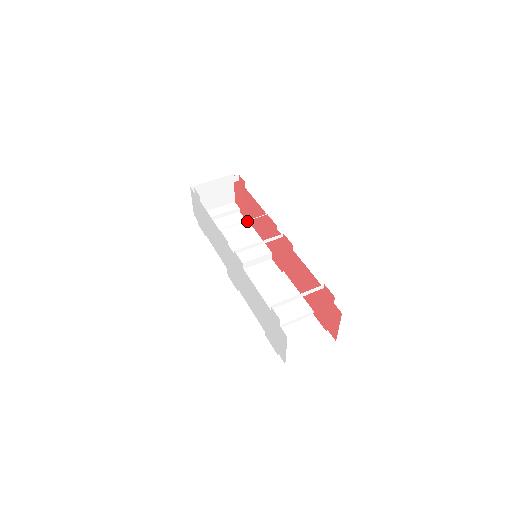
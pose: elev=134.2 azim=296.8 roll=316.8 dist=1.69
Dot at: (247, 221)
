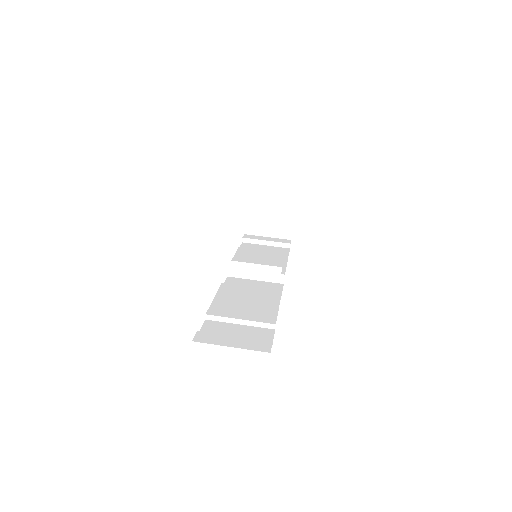
Dot at: occluded
